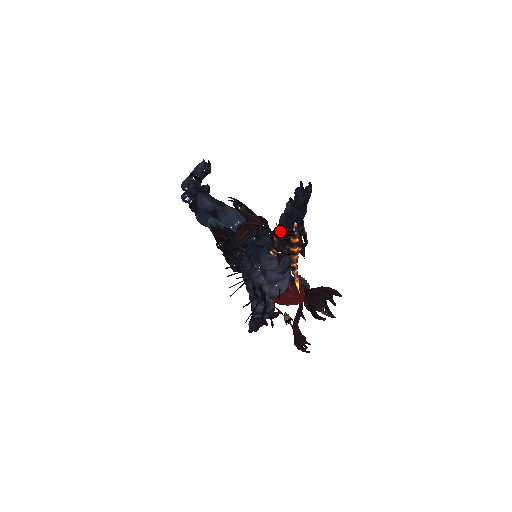
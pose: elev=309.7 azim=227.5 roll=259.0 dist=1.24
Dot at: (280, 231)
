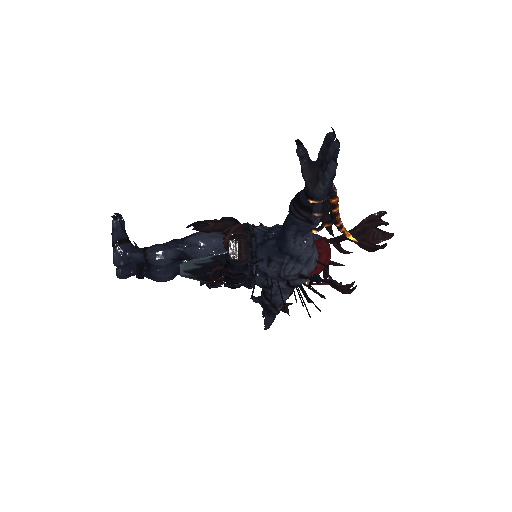
Dot at: (320, 203)
